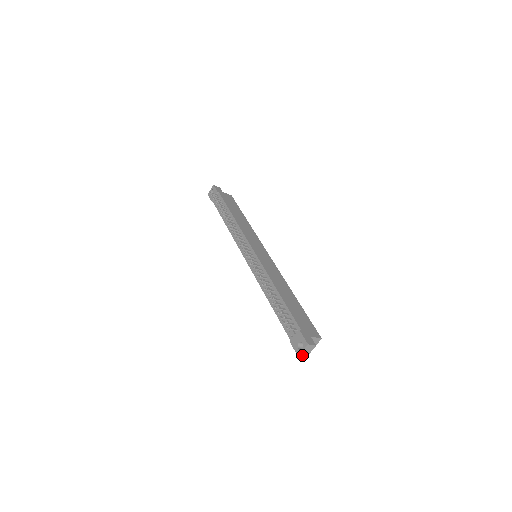
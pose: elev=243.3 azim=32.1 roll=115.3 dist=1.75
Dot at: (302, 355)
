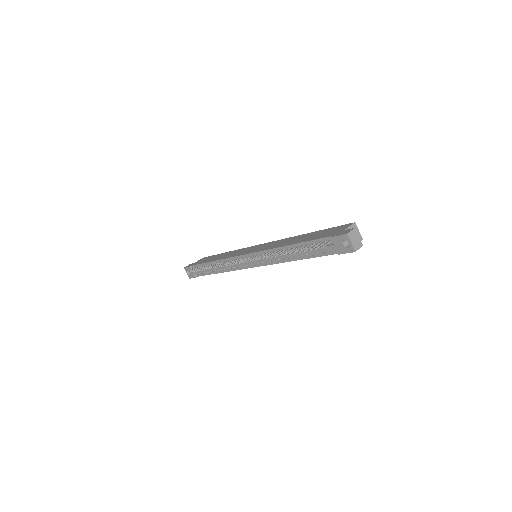
Dot at: (357, 248)
